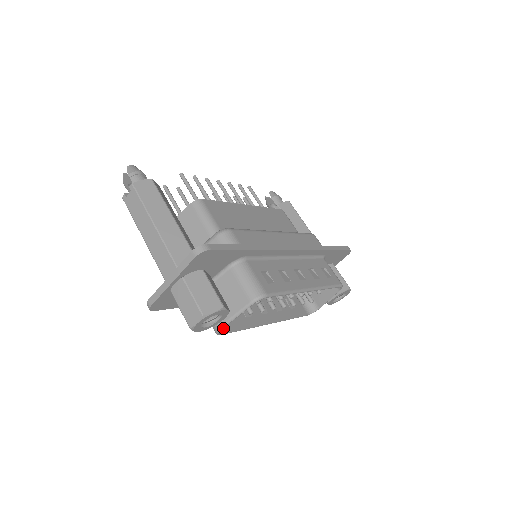
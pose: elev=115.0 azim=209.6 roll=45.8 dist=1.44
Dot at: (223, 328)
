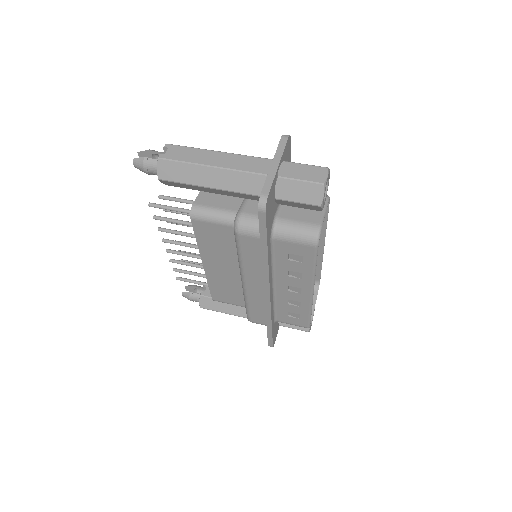
Dot at: (311, 248)
